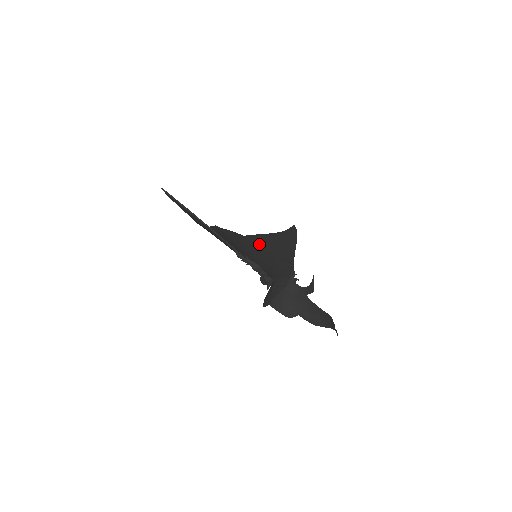
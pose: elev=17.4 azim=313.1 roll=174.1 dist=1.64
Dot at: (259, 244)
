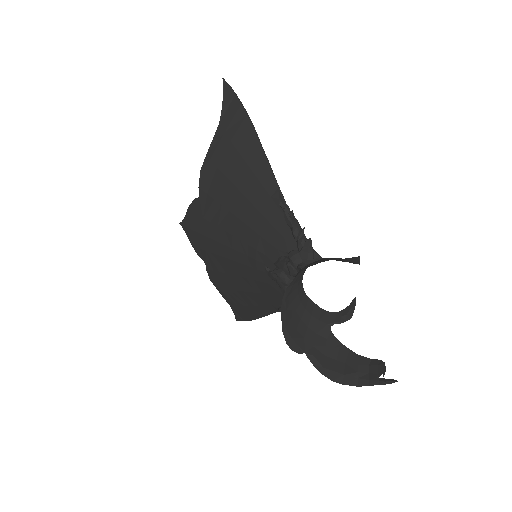
Dot at: (229, 276)
